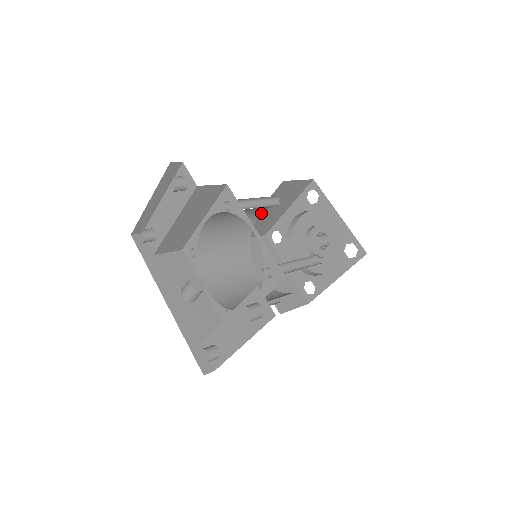
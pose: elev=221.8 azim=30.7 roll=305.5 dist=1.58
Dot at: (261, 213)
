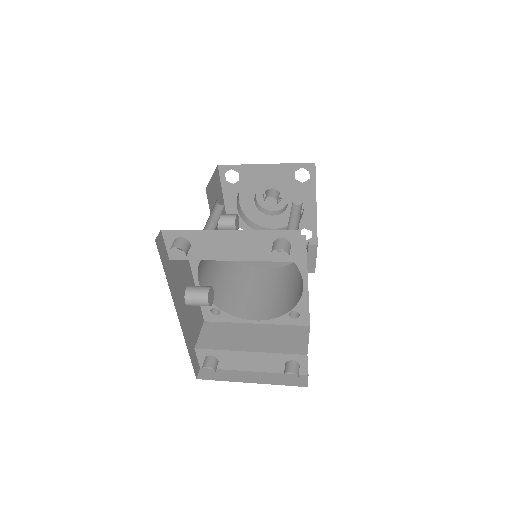
Dot at: occluded
